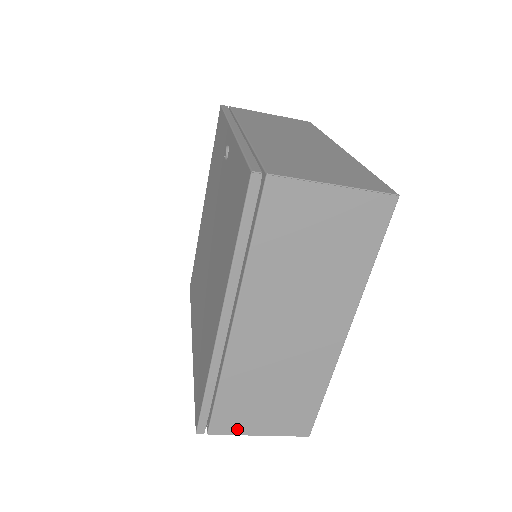
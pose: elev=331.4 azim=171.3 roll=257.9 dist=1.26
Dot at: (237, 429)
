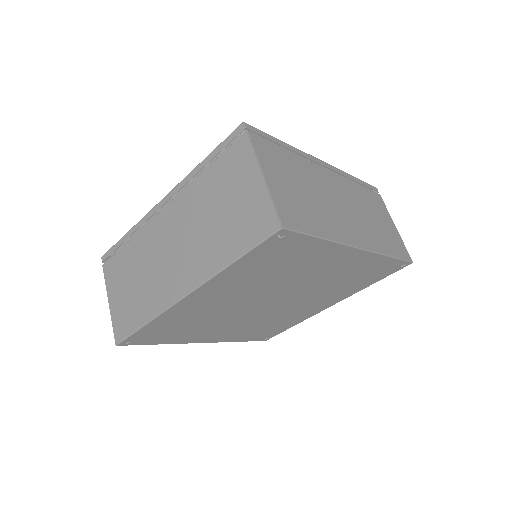
Dot at: (109, 282)
